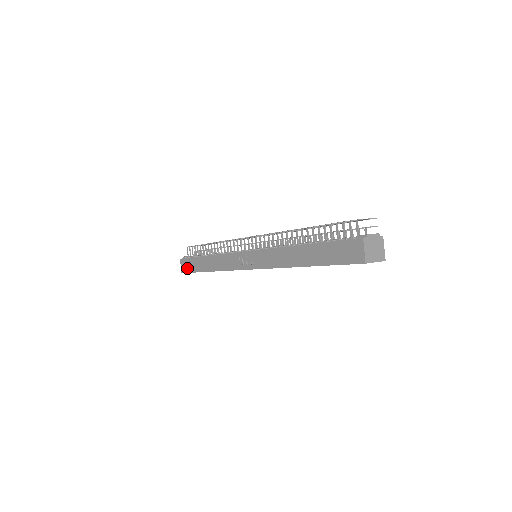
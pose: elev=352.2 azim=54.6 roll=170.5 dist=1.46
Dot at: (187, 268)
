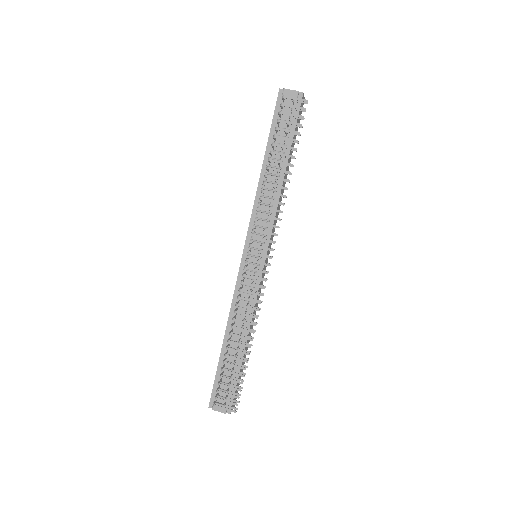
Dot at: occluded
